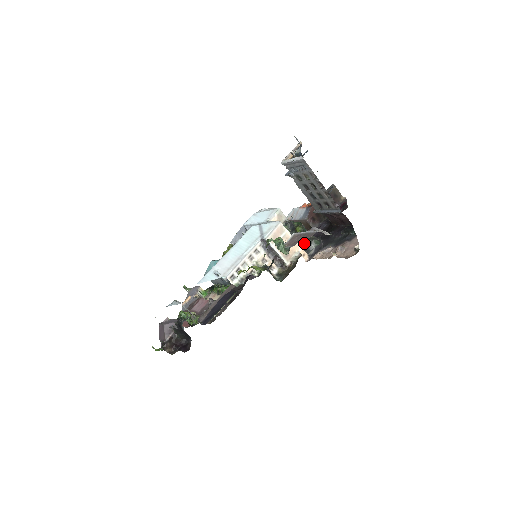
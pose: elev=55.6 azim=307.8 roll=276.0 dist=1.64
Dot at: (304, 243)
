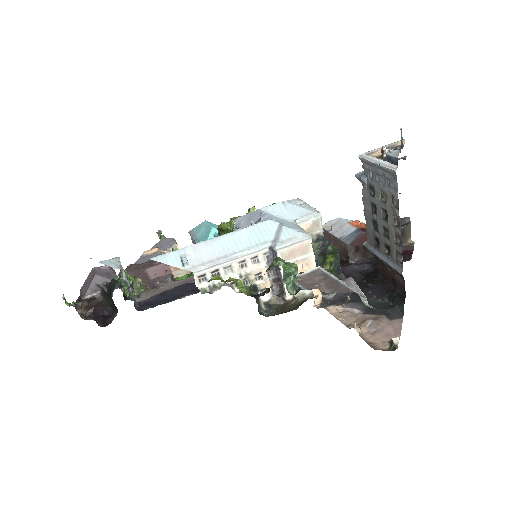
Dot at: occluded
